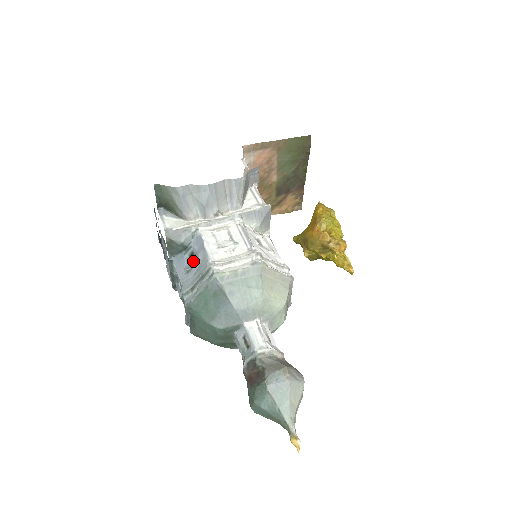
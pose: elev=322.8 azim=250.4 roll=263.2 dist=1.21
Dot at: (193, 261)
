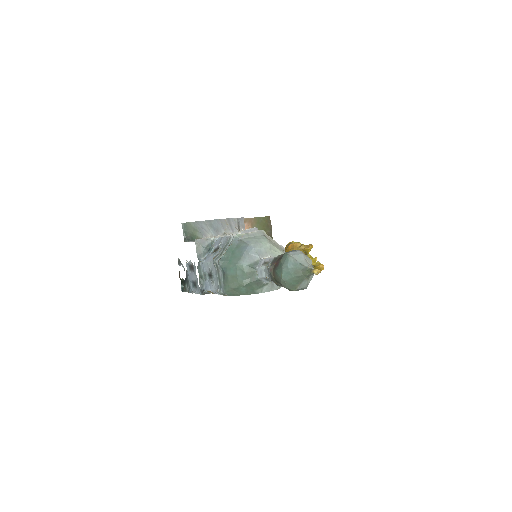
Dot at: (217, 250)
